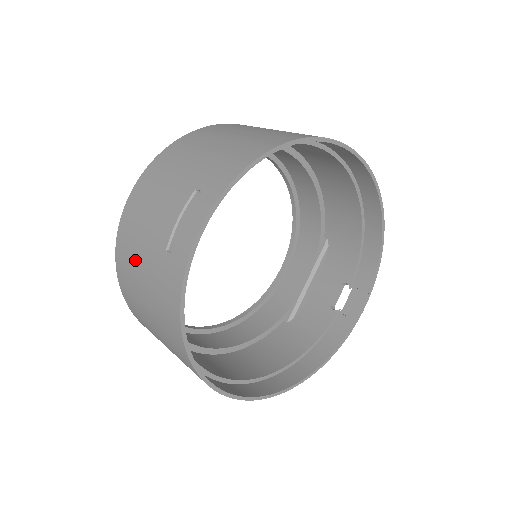
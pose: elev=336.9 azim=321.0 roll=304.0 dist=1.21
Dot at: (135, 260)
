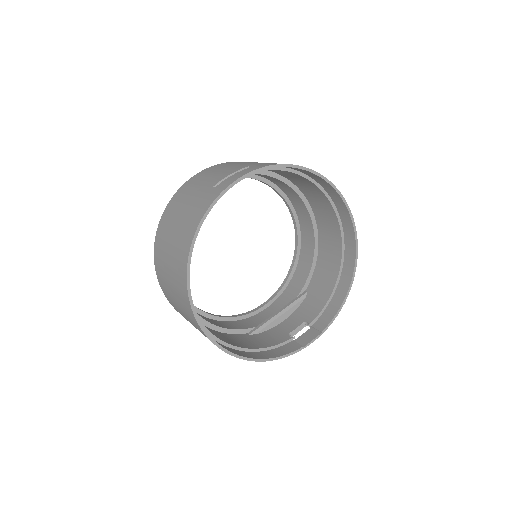
Dot at: (186, 197)
